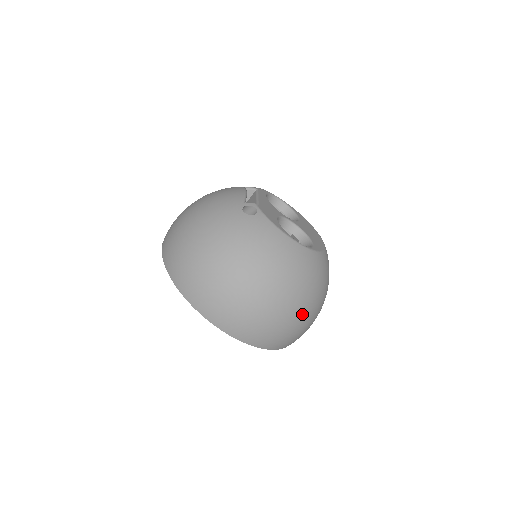
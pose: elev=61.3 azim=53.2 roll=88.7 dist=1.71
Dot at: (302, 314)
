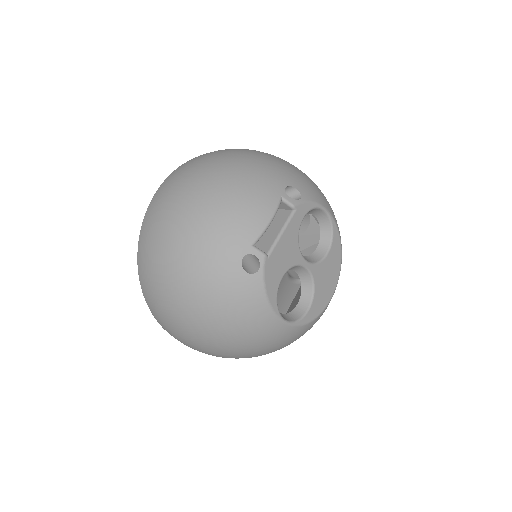
Dot at: occluded
